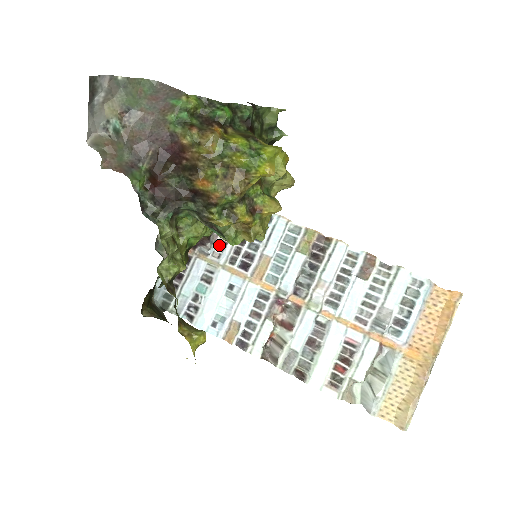
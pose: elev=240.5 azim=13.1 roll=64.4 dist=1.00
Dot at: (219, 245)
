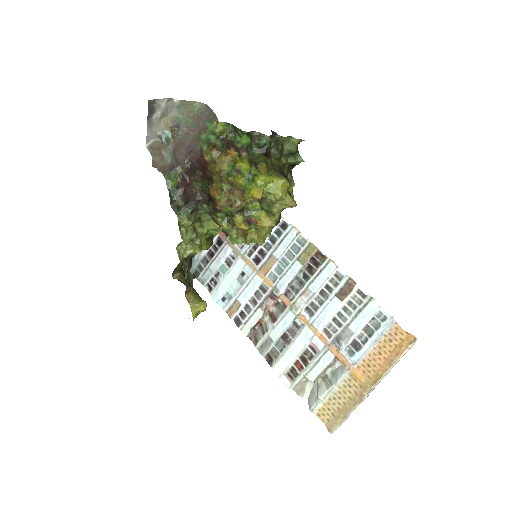
Dot at: occluded
